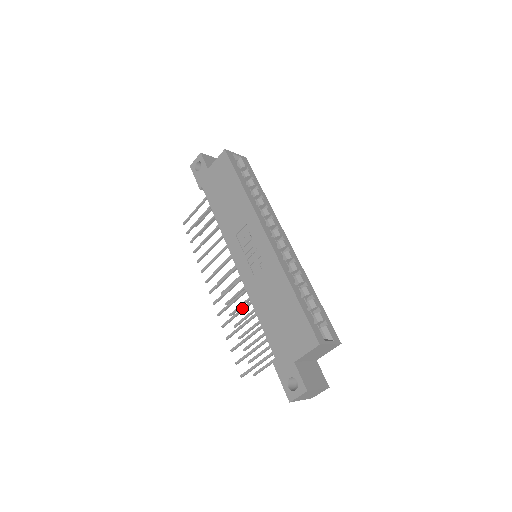
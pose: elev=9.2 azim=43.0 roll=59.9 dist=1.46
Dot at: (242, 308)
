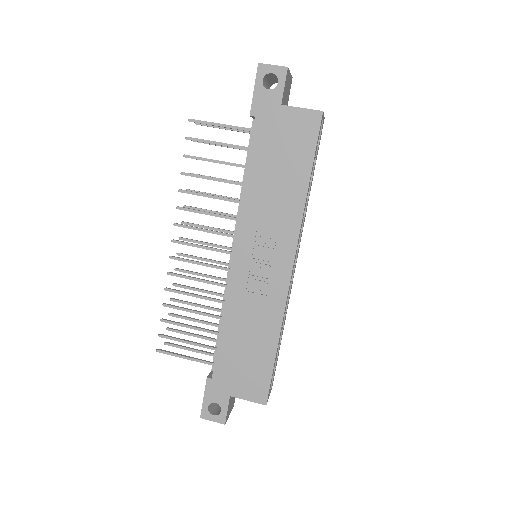
Dot at: (205, 297)
